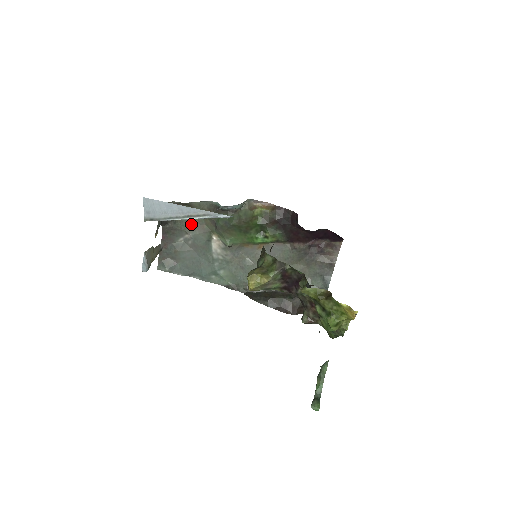
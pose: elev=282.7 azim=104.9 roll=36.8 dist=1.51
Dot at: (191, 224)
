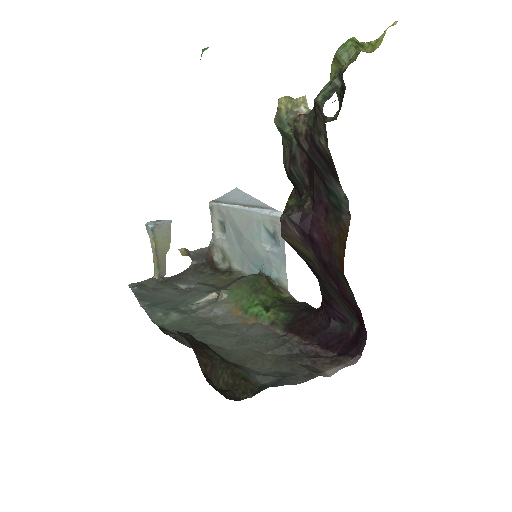
Dot at: (211, 283)
